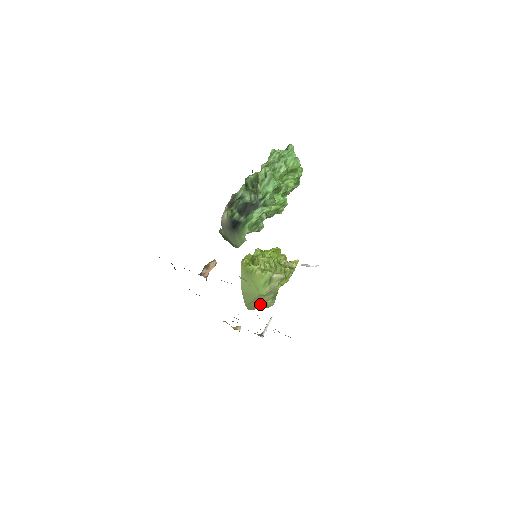
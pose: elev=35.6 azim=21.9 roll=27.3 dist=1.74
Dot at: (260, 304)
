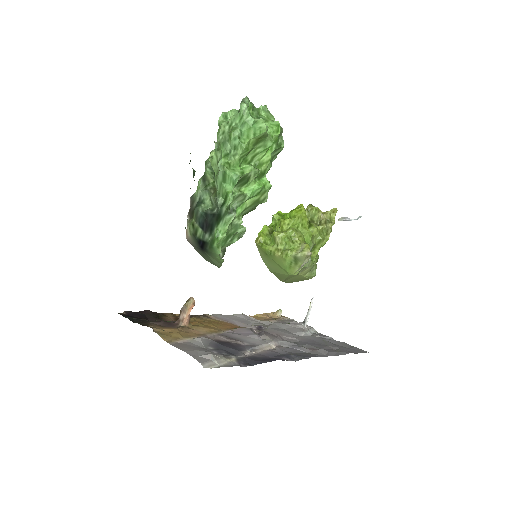
Dot at: (298, 278)
